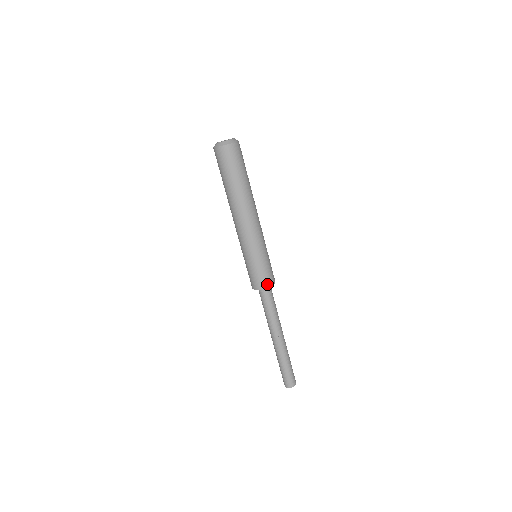
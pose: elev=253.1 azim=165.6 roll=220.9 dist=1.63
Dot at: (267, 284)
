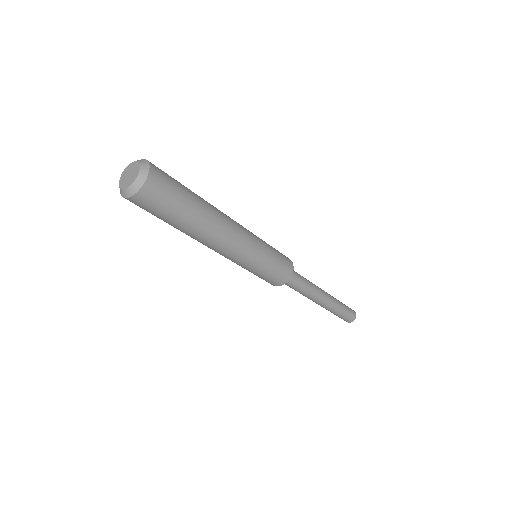
Dot at: (282, 282)
